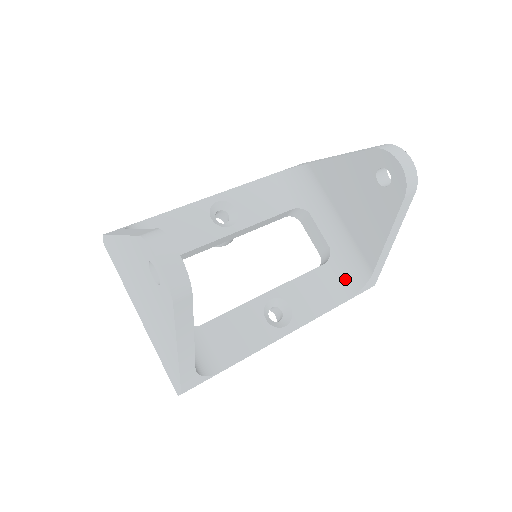
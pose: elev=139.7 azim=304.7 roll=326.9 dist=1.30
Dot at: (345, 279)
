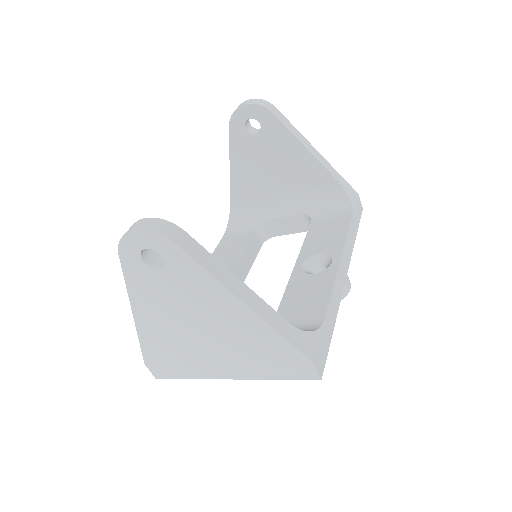
Dot at: (334, 210)
